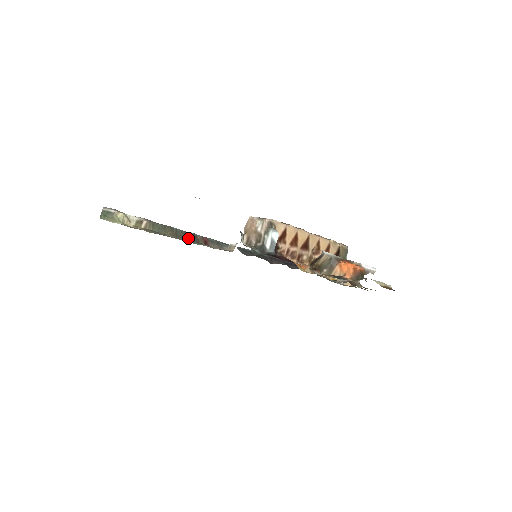
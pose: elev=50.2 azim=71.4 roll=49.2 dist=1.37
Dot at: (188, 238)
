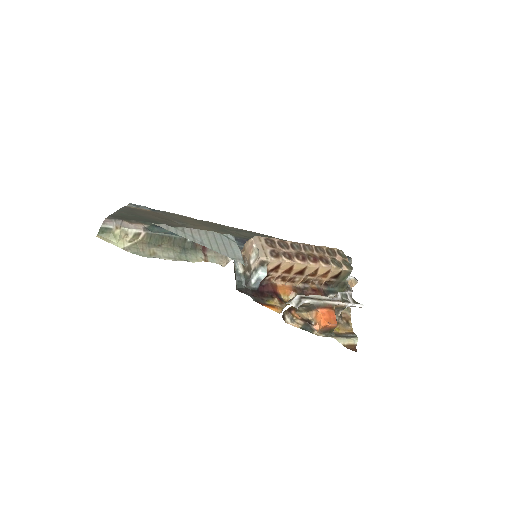
Dot at: (185, 245)
